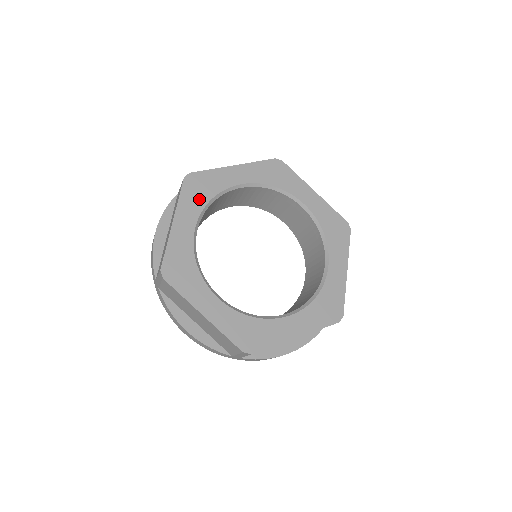
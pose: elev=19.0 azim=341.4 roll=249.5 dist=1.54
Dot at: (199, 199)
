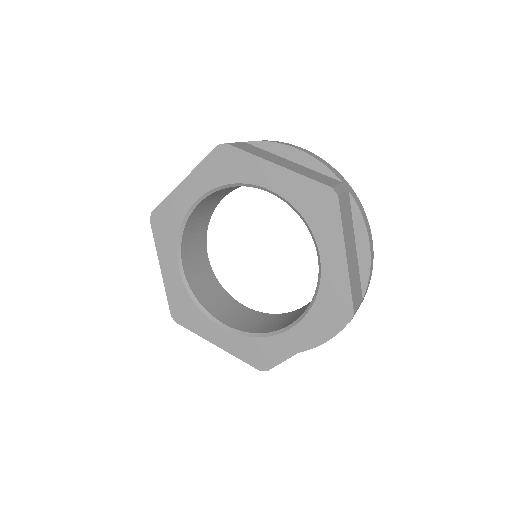
Dot at: (170, 237)
